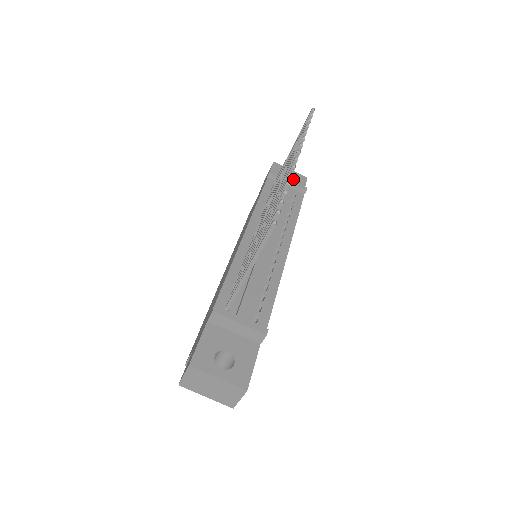
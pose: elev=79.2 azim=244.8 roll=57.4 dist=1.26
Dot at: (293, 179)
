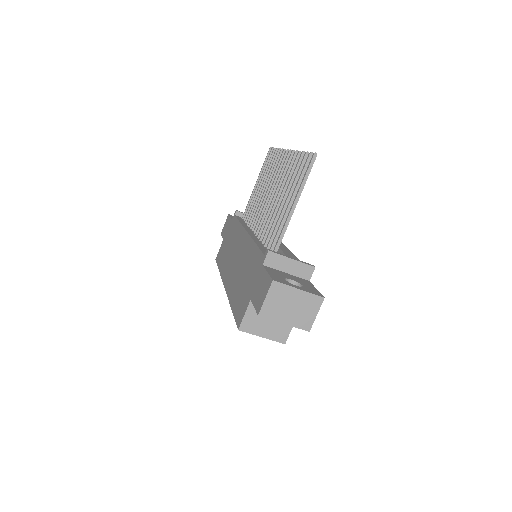
Dot at: occluded
